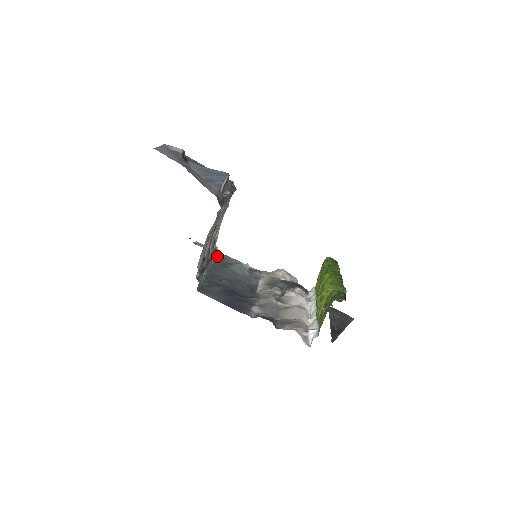
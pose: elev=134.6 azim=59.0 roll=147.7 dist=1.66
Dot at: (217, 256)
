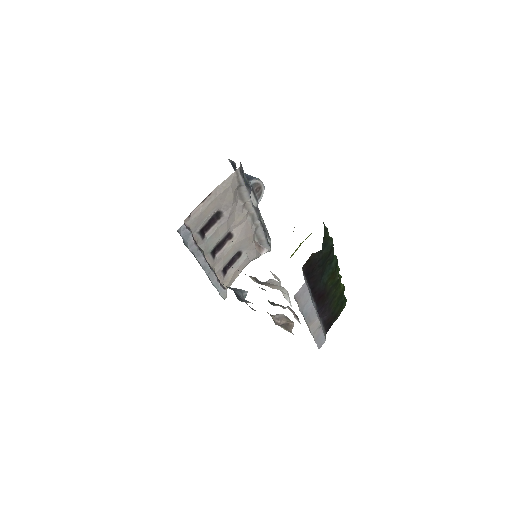
Dot at: occluded
